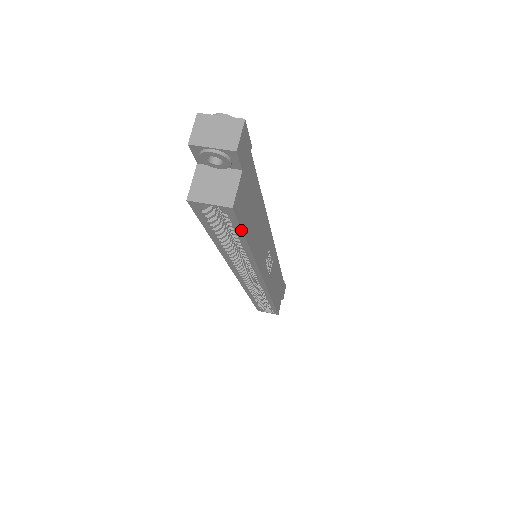
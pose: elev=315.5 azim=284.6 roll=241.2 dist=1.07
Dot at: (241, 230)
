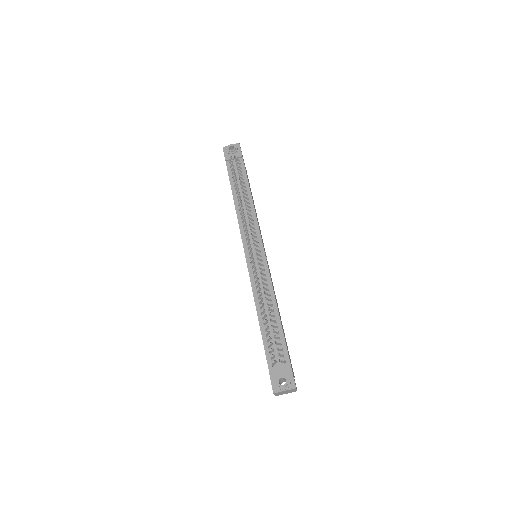
Dot at: occluded
